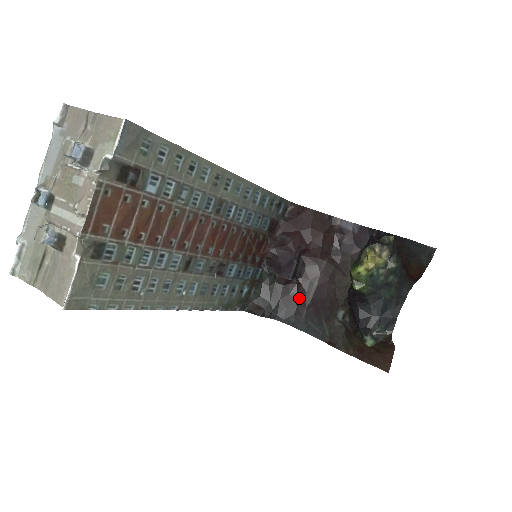
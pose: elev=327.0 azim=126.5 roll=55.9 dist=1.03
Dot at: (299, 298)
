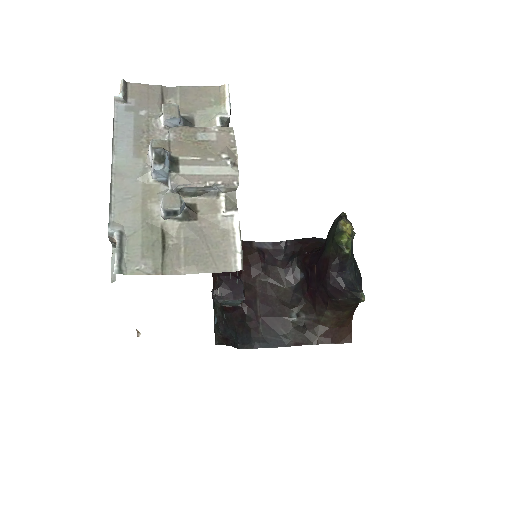
Dot at: (250, 319)
